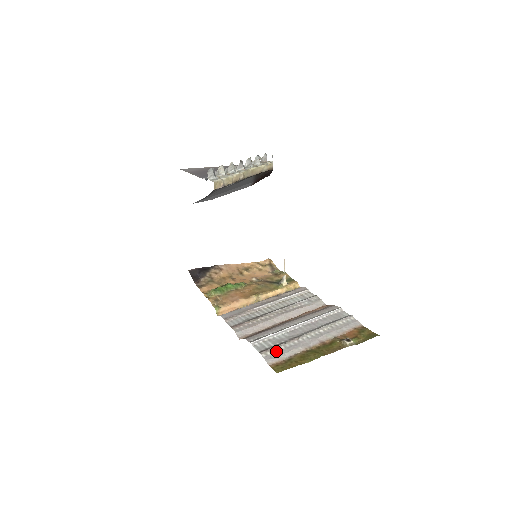
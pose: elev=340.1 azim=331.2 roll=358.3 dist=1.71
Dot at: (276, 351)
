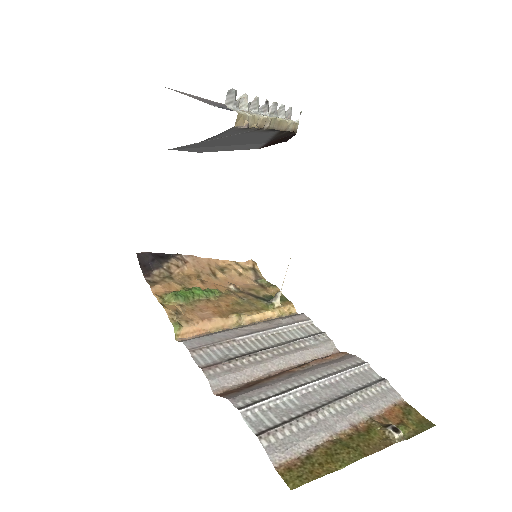
Dot at: (284, 436)
